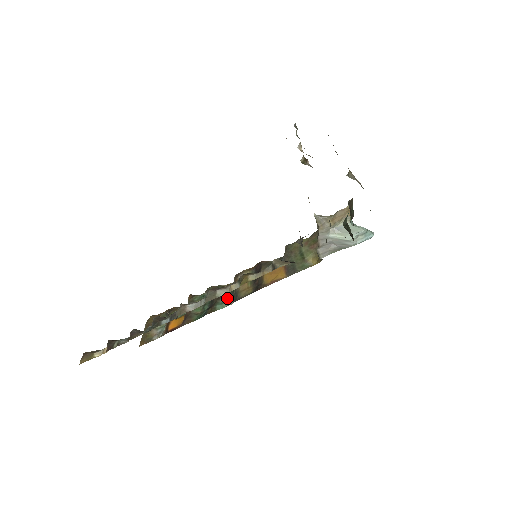
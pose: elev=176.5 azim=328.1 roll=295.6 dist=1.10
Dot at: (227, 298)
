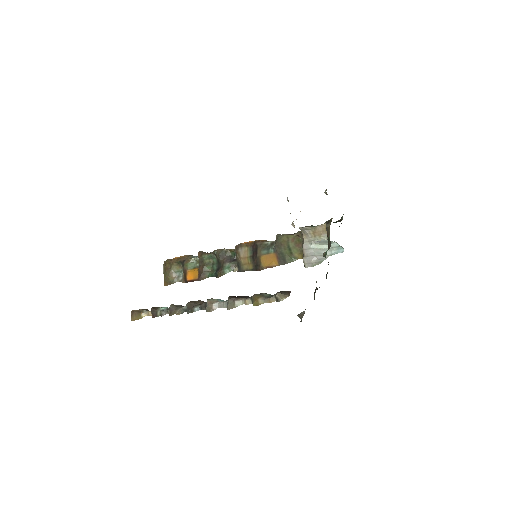
Dot at: (231, 263)
